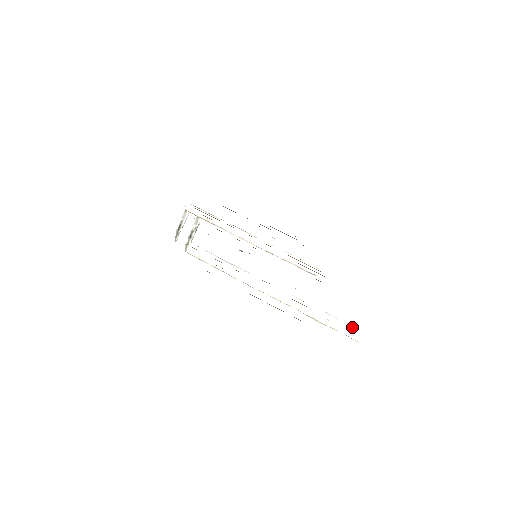
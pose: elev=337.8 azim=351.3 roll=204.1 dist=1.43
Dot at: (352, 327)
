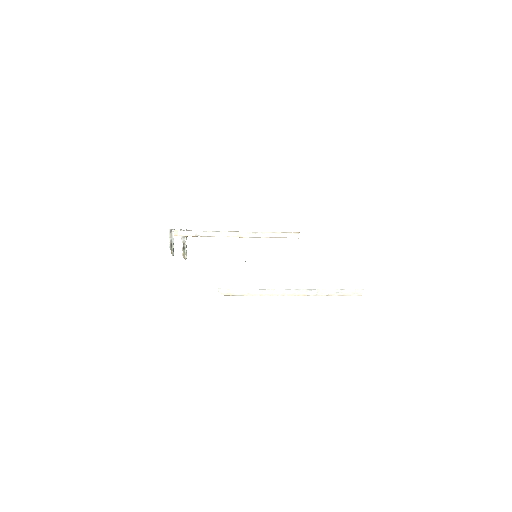
Dot at: (355, 290)
